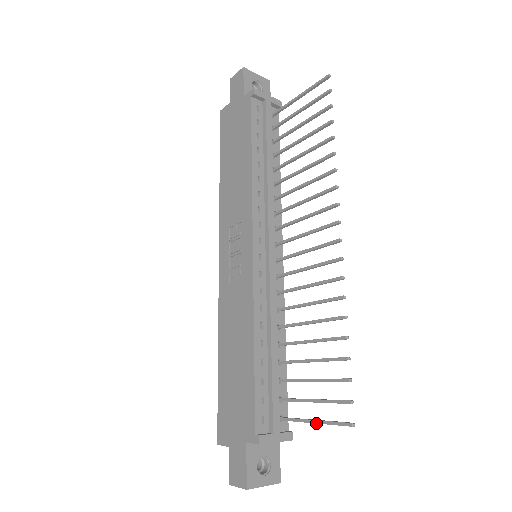
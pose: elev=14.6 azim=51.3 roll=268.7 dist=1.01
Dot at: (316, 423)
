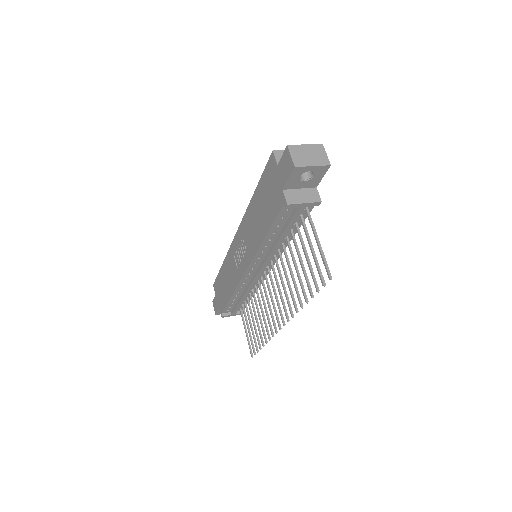
Dot at: (246, 335)
